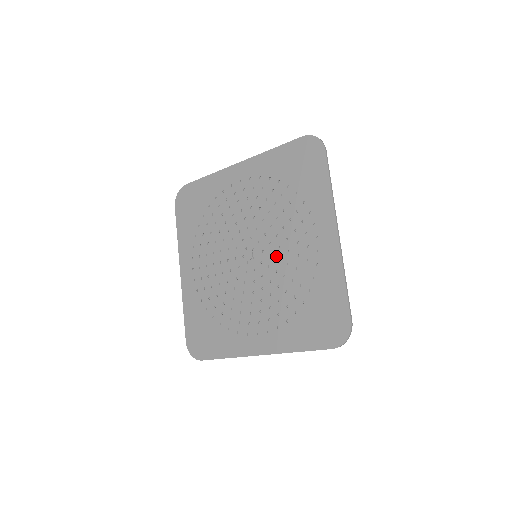
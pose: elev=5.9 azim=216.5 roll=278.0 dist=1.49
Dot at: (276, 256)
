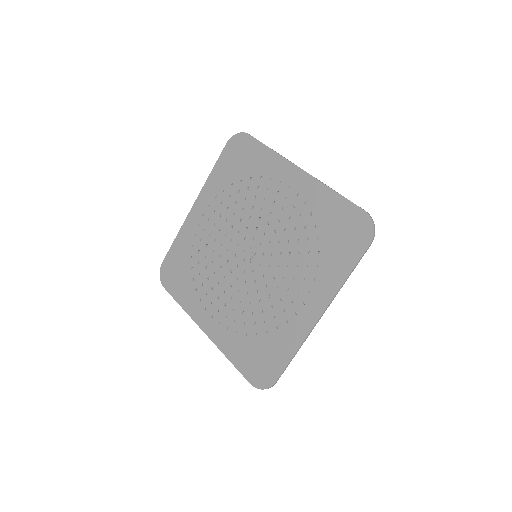
Dot at: (266, 280)
